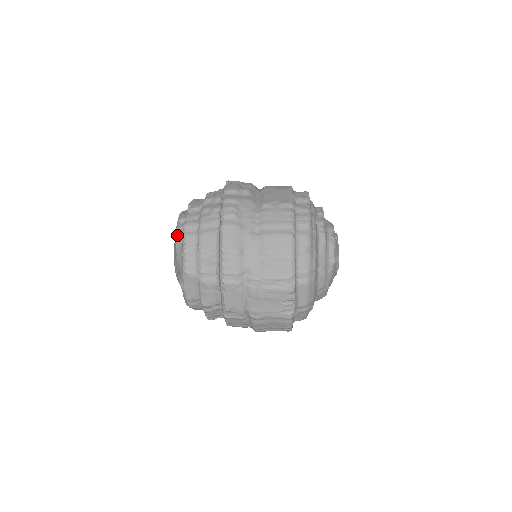
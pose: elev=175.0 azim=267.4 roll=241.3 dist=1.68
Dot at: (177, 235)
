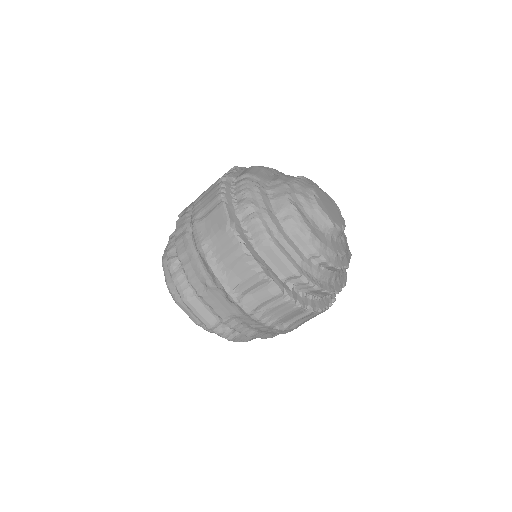
Dot at: occluded
